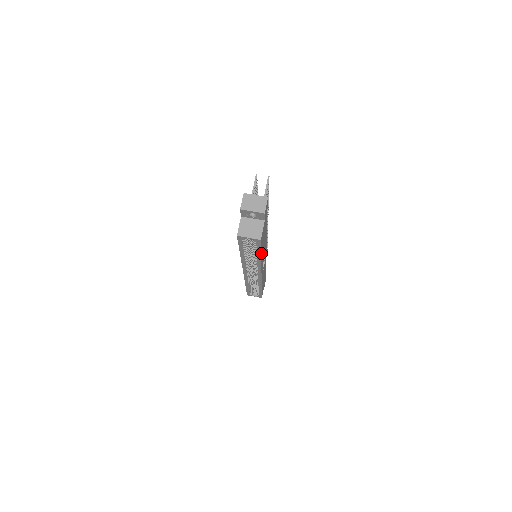
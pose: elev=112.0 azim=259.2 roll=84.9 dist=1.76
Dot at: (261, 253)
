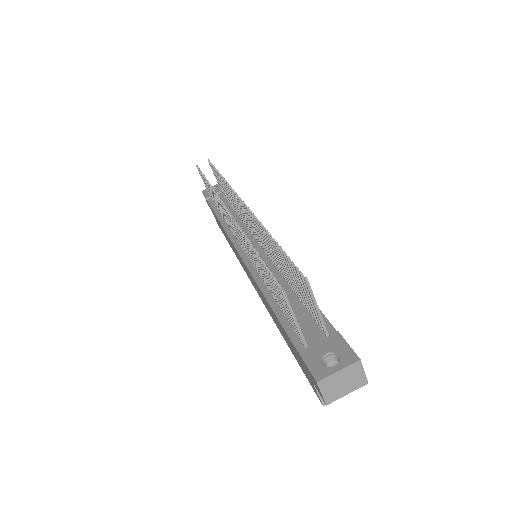
Dot at: occluded
